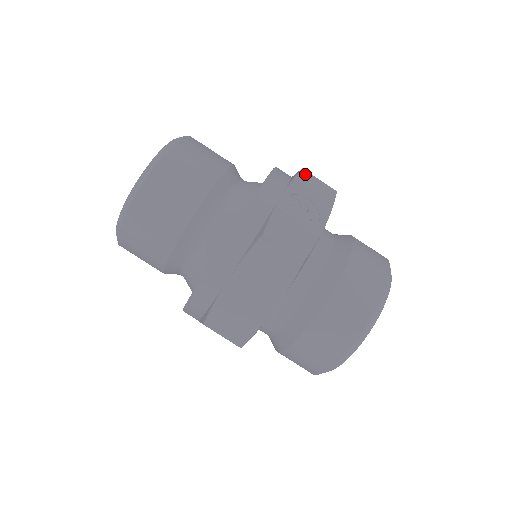
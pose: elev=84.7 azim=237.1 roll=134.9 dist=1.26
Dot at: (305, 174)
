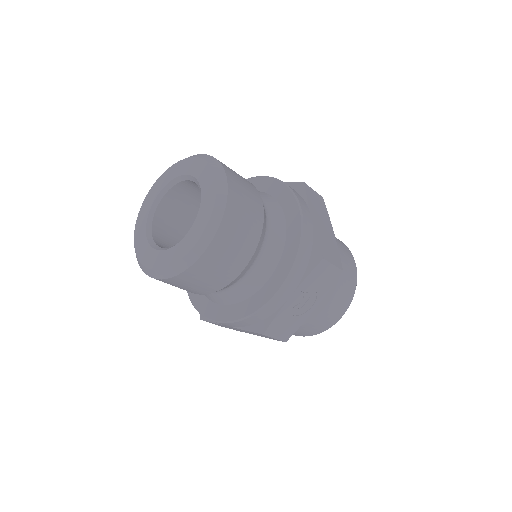
Dot at: (323, 264)
